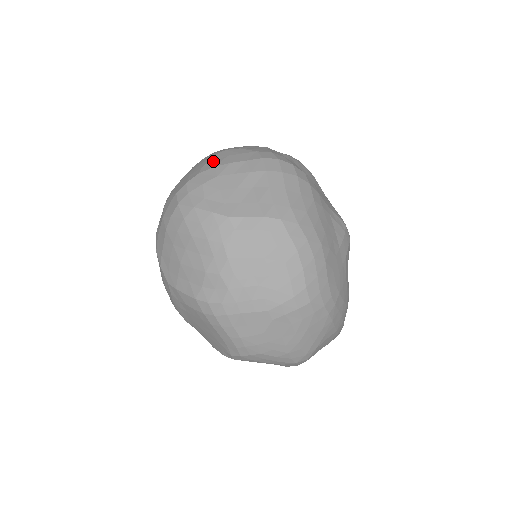
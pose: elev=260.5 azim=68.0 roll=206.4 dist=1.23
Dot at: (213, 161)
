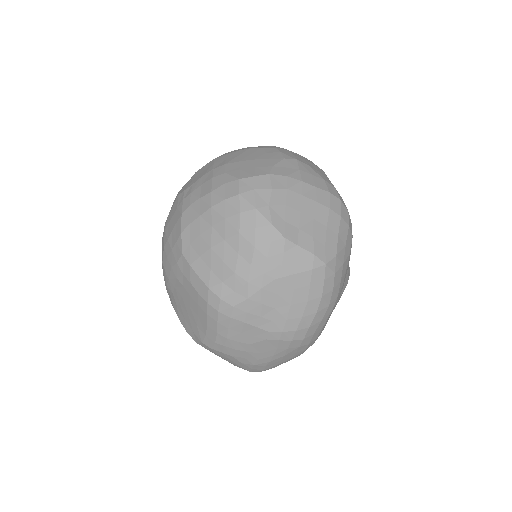
Dot at: (284, 166)
